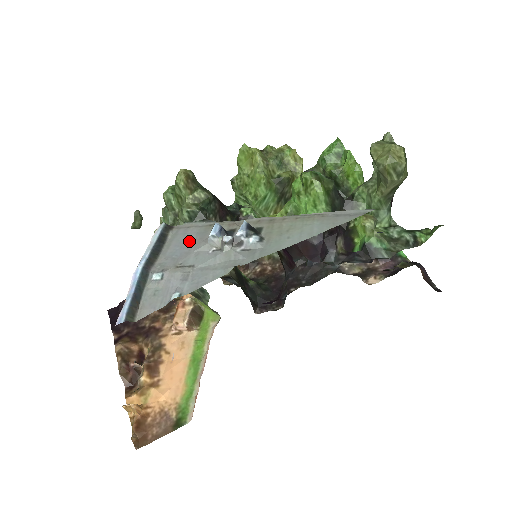
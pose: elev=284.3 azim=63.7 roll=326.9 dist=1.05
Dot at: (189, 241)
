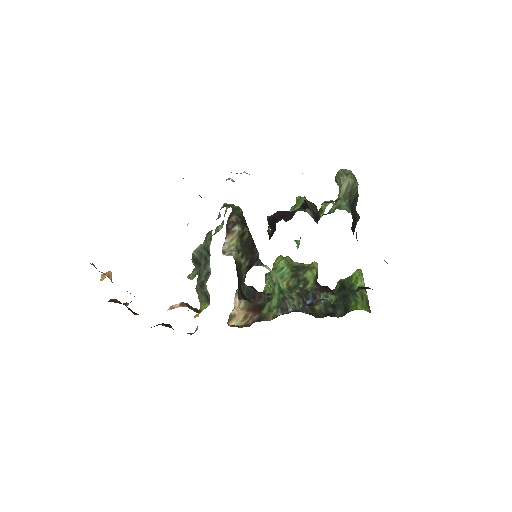
Dot at: occluded
